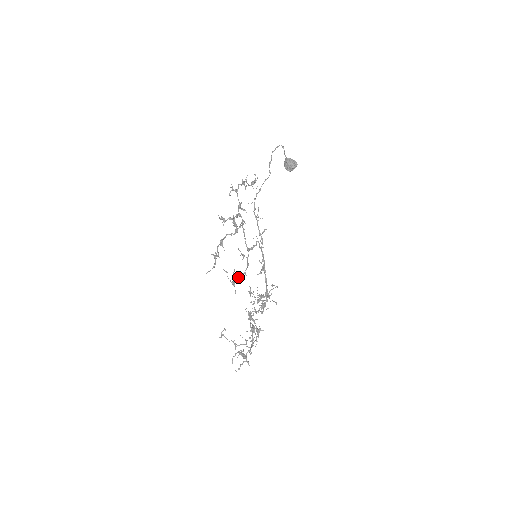
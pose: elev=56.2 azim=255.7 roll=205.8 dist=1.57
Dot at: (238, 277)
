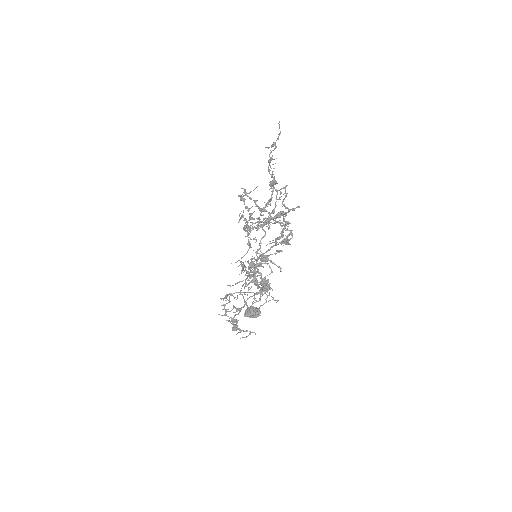
Dot at: (275, 189)
